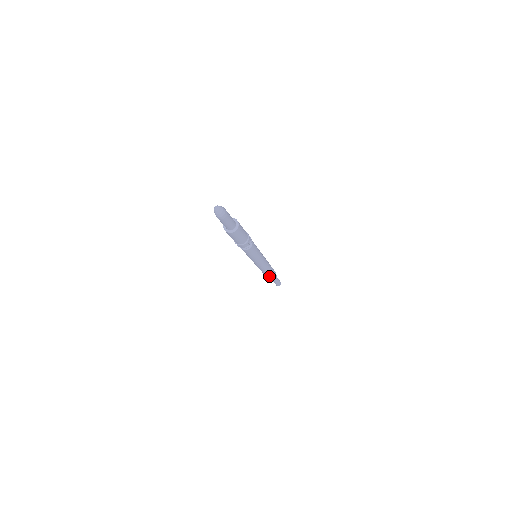
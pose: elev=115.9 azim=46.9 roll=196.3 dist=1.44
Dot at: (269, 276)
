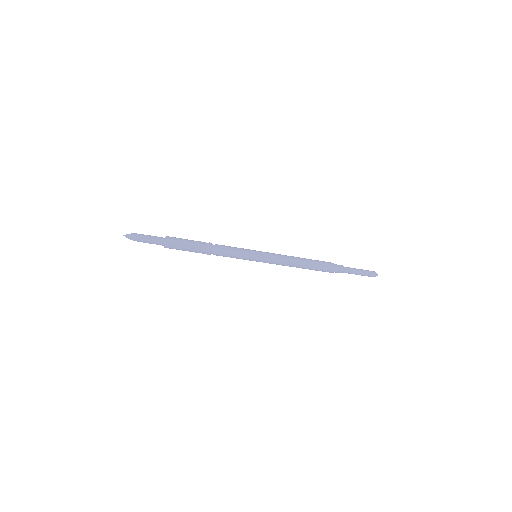
Dot at: occluded
